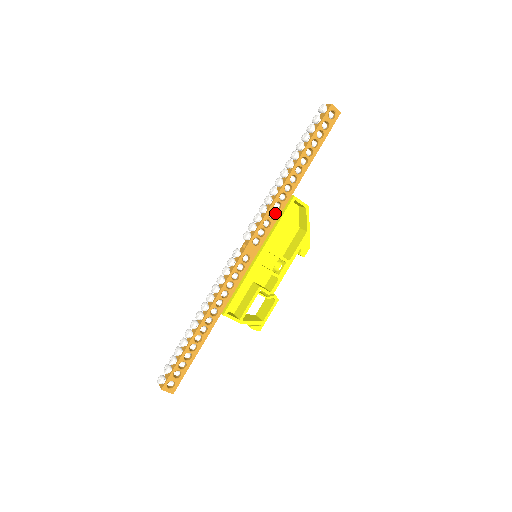
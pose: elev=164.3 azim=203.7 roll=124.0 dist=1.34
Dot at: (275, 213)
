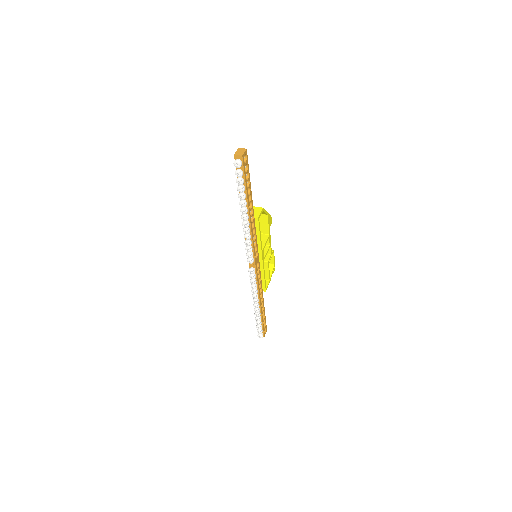
Dot at: (253, 235)
